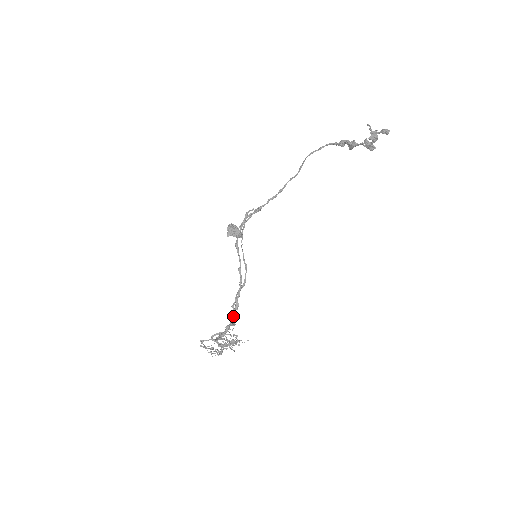
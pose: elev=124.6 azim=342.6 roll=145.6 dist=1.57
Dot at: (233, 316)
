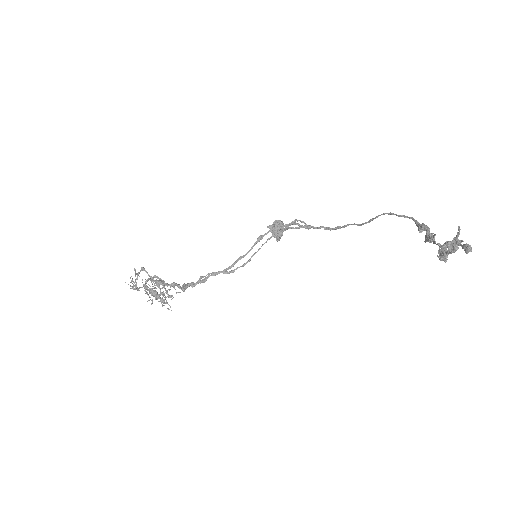
Dot at: (191, 284)
